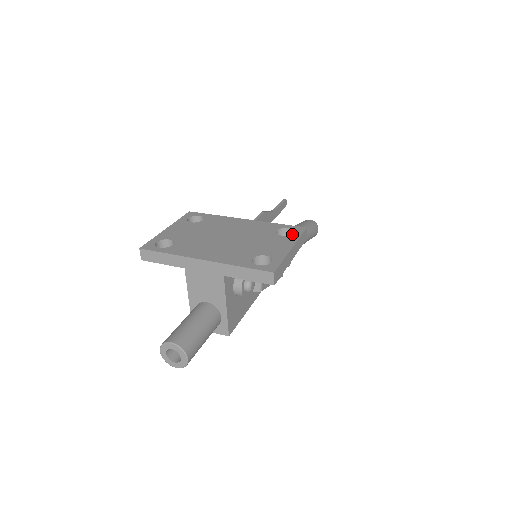
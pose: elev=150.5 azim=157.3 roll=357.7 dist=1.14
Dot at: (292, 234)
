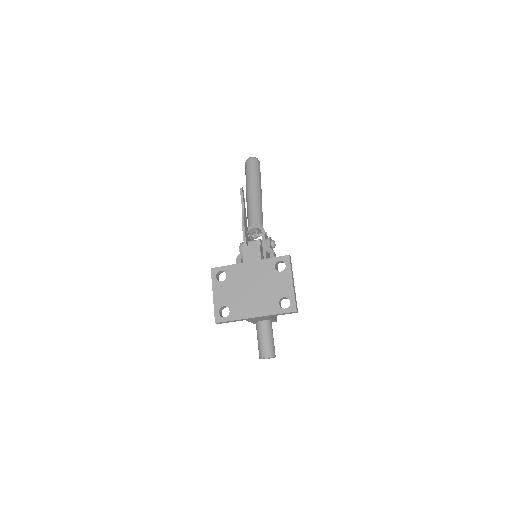
Dot at: (285, 267)
